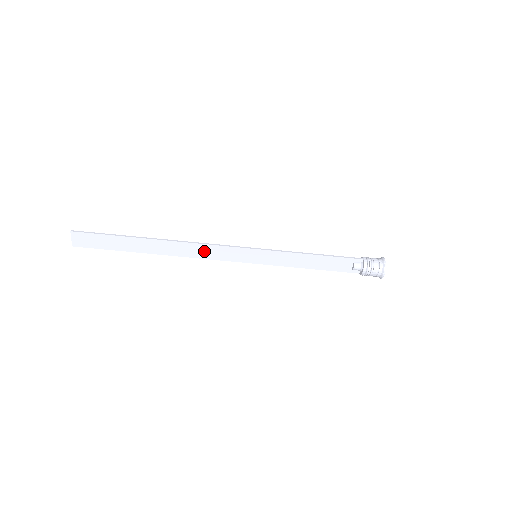
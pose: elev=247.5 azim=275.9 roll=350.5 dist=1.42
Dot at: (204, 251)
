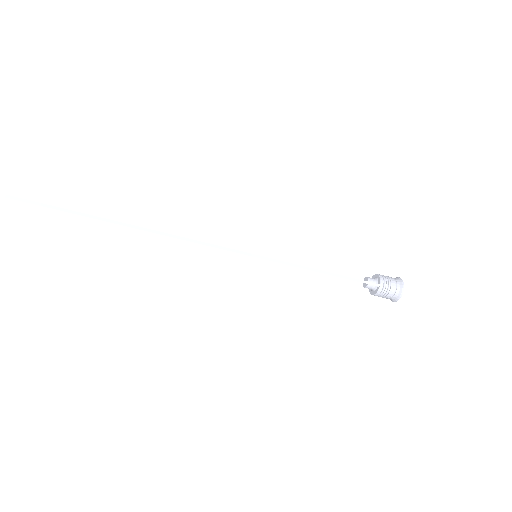
Dot at: occluded
